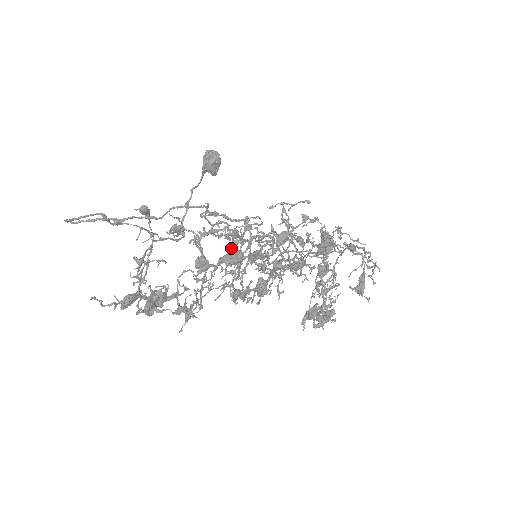
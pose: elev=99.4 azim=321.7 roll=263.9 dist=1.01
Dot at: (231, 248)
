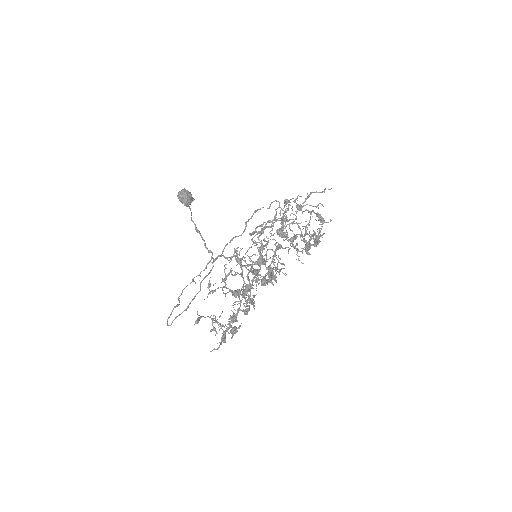
Dot at: (243, 291)
